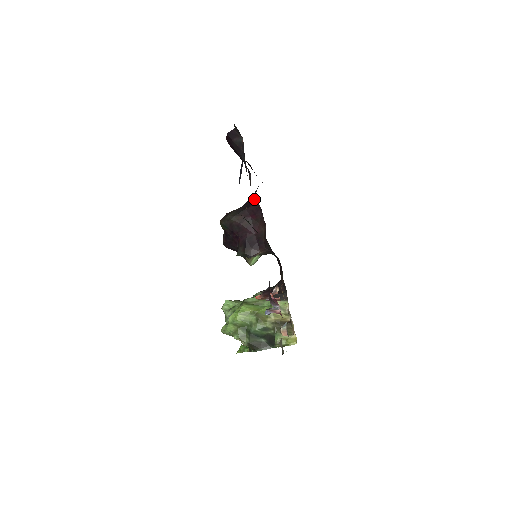
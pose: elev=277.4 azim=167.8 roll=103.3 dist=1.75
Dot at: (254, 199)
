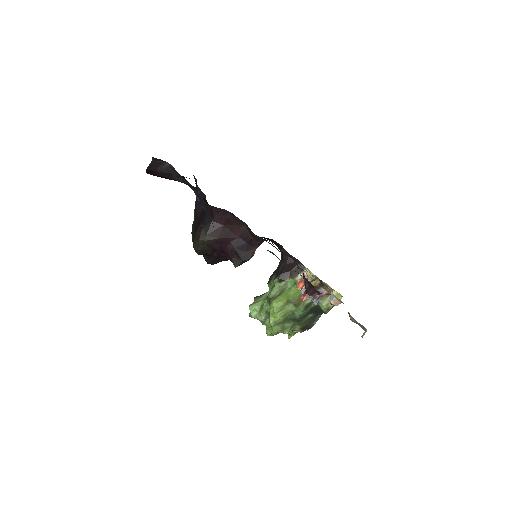
Dot at: (214, 207)
